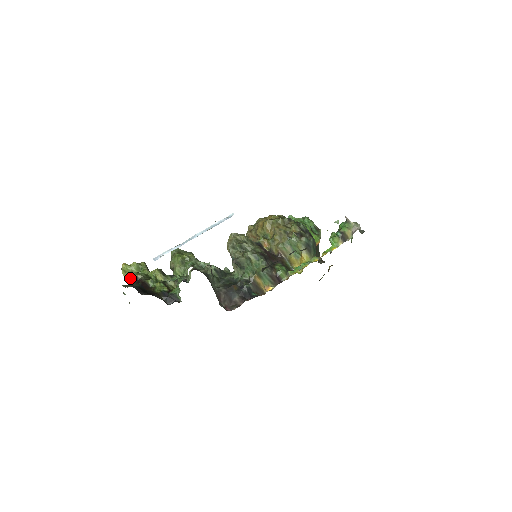
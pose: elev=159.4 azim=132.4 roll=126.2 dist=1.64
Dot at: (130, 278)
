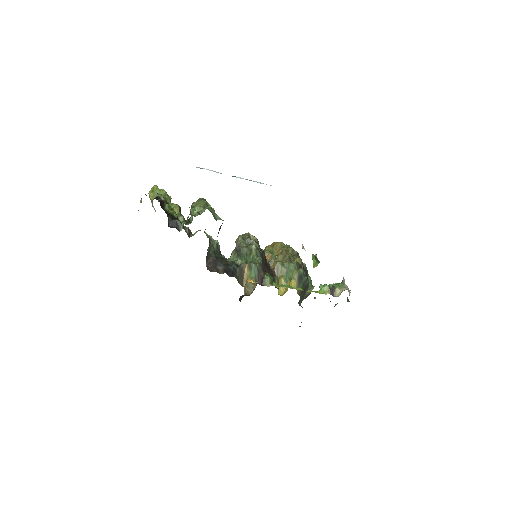
Dot at: (152, 198)
